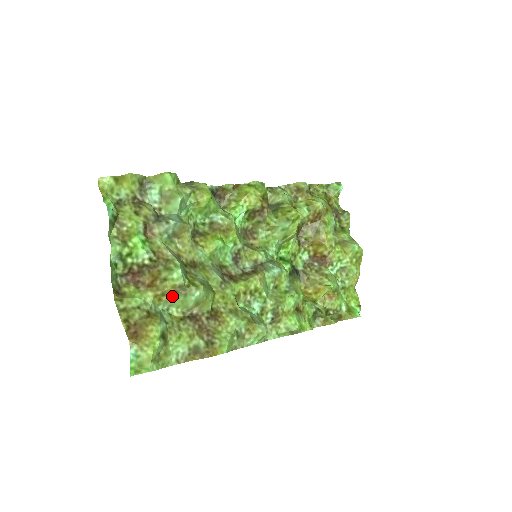
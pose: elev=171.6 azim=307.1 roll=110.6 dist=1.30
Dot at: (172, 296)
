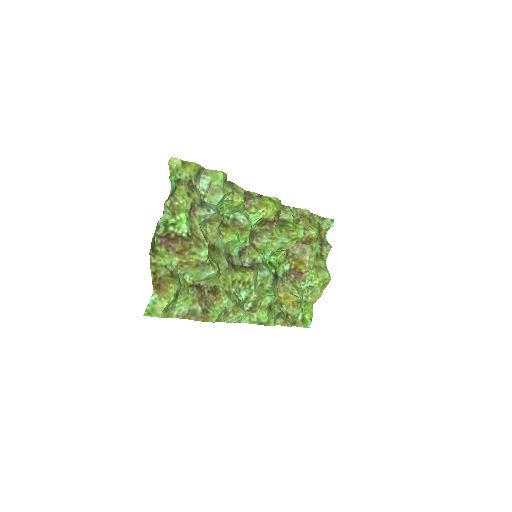
Dot at: (192, 267)
